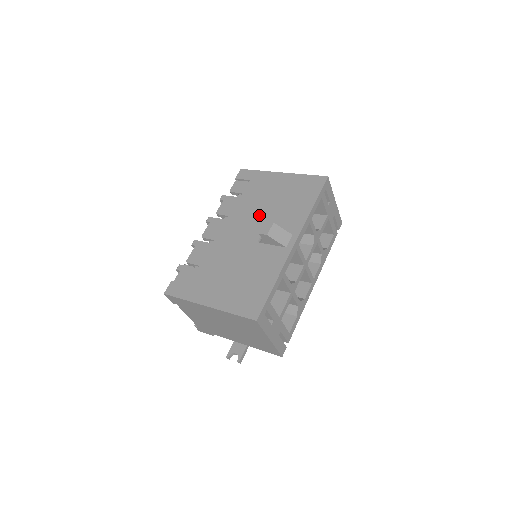
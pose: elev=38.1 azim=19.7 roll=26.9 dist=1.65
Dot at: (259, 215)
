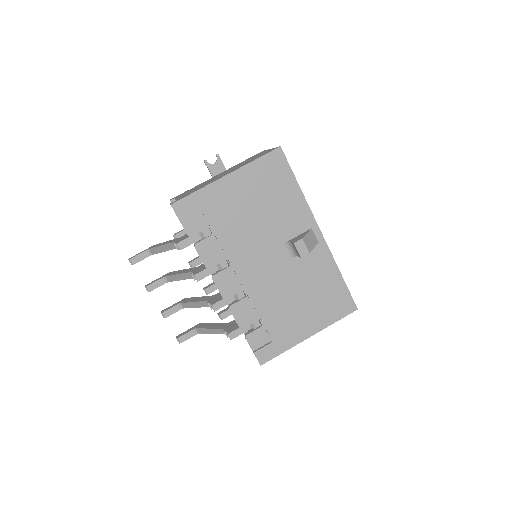
Dot at: (260, 236)
